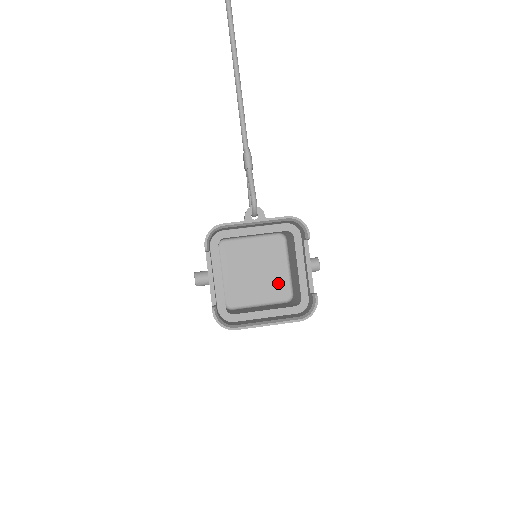
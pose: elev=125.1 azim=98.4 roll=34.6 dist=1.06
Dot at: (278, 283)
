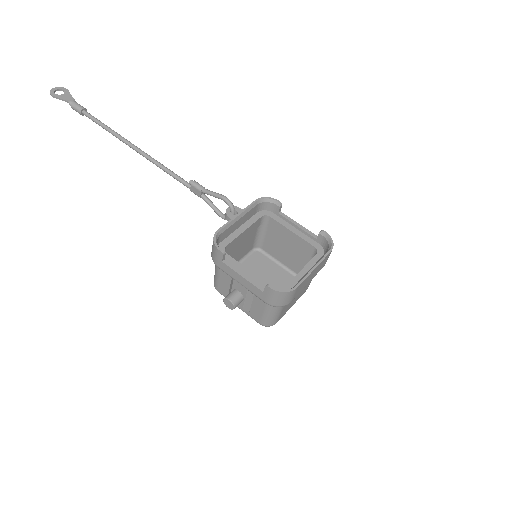
Dot at: (285, 280)
